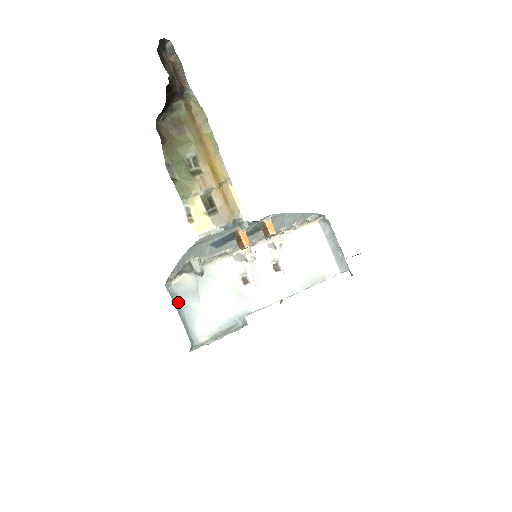
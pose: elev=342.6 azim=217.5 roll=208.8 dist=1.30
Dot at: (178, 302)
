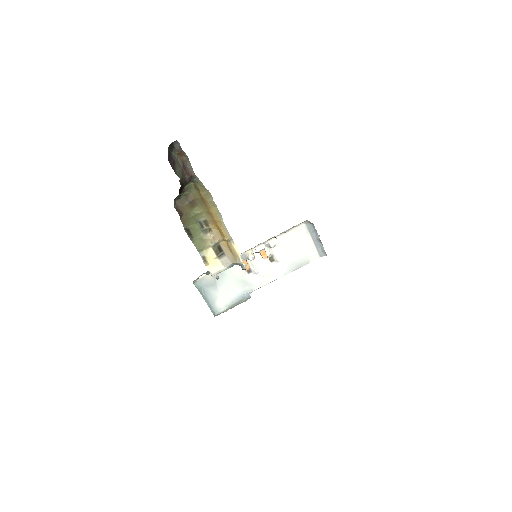
Dot at: (203, 291)
